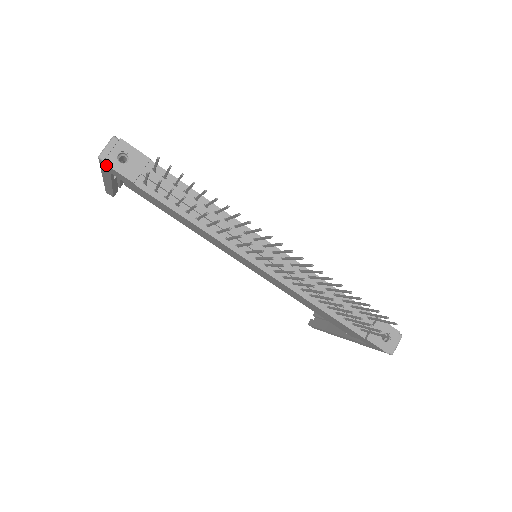
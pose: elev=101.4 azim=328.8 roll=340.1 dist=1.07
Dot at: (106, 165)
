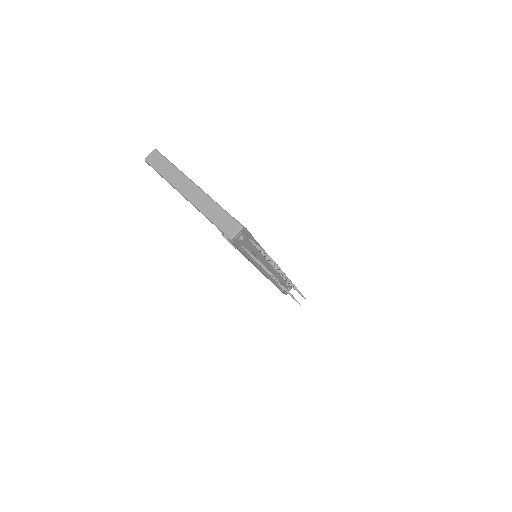
Dot at: (232, 242)
